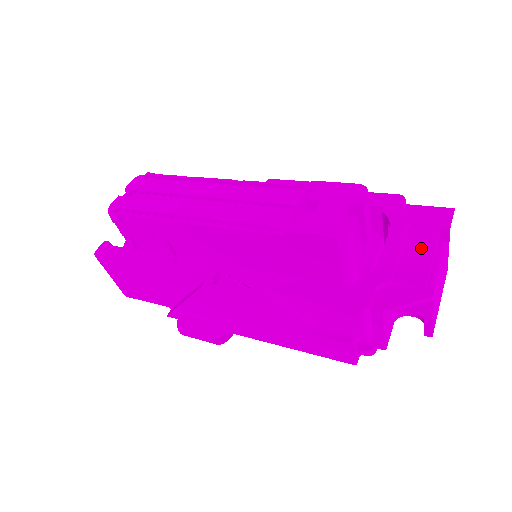
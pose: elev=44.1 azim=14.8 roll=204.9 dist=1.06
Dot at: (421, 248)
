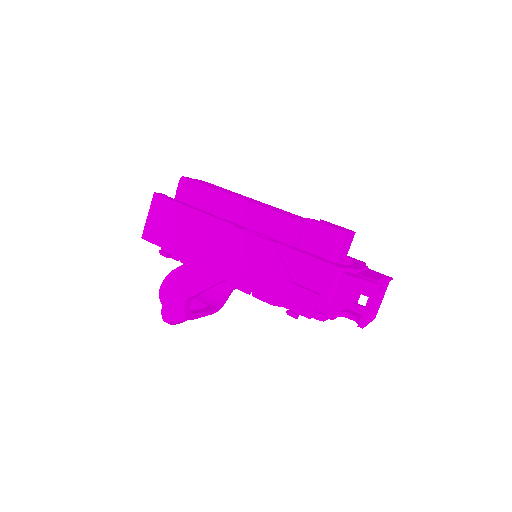
Dot at: (374, 275)
